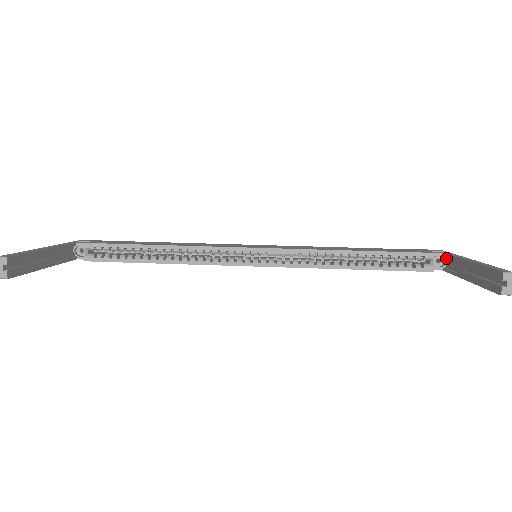
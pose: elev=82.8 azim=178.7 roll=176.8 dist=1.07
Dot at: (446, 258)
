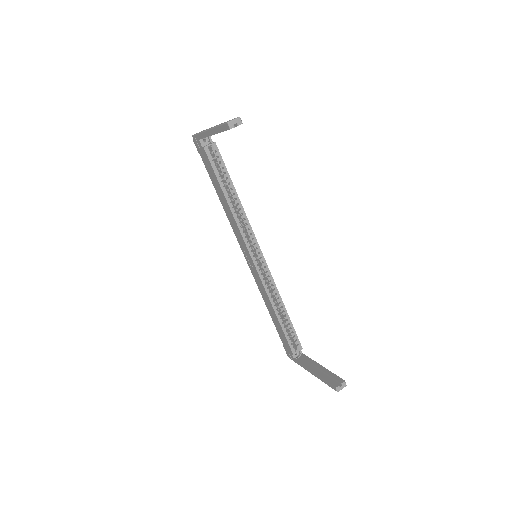
Dot at: (301, 356)
